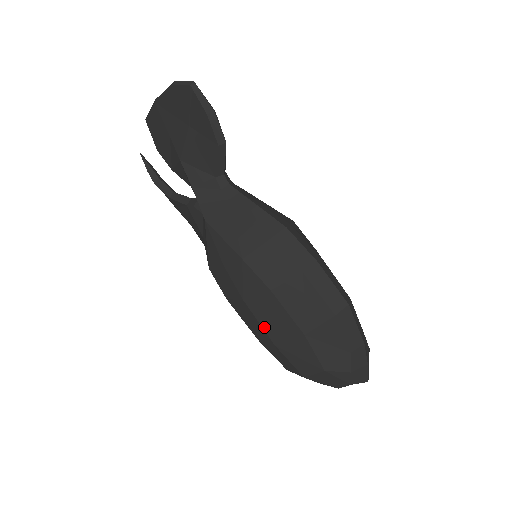
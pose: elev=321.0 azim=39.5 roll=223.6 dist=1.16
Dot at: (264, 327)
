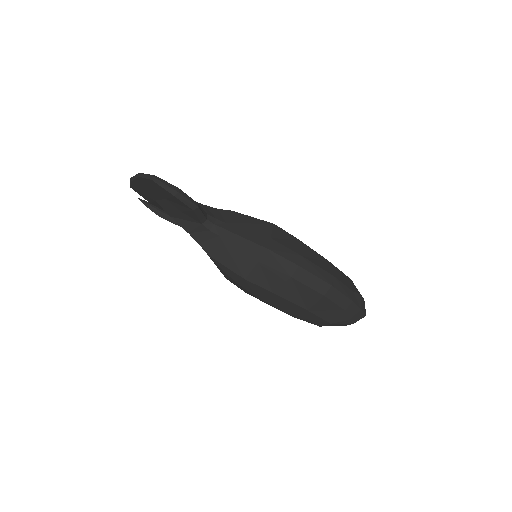
Dot at: (279, 309)
